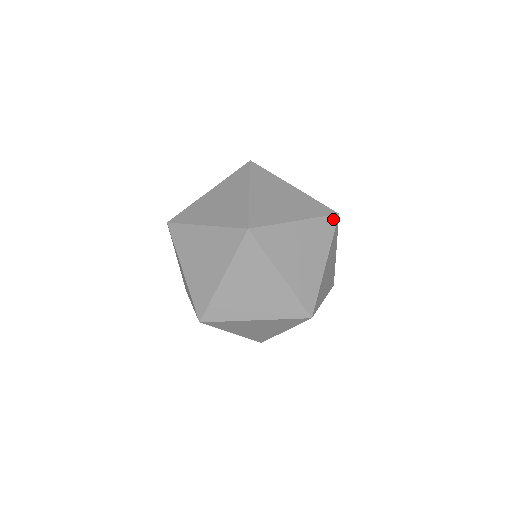
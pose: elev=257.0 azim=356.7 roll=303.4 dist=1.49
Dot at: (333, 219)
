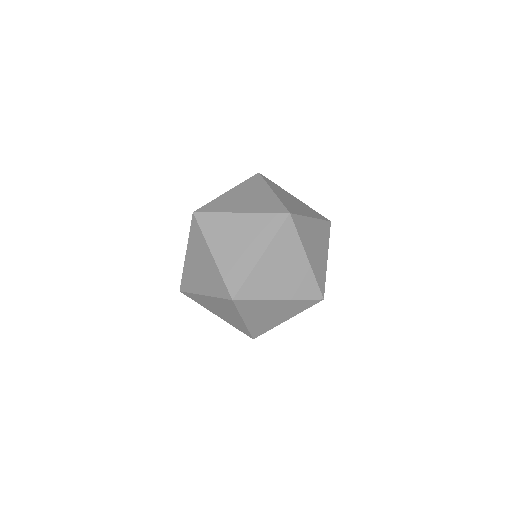
Dot at: (256, 176)
